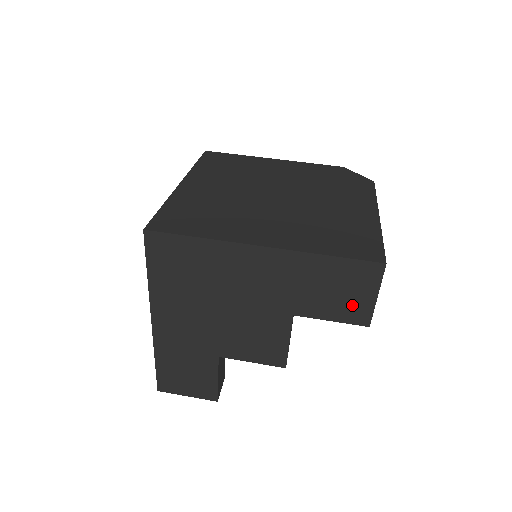
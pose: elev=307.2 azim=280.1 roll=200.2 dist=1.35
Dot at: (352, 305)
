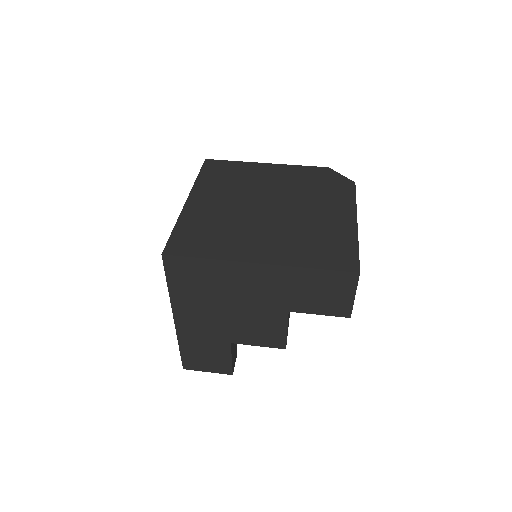
Dot at: (335, 303)
